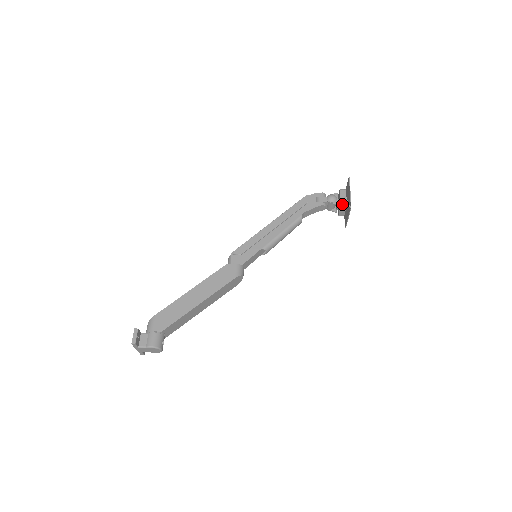
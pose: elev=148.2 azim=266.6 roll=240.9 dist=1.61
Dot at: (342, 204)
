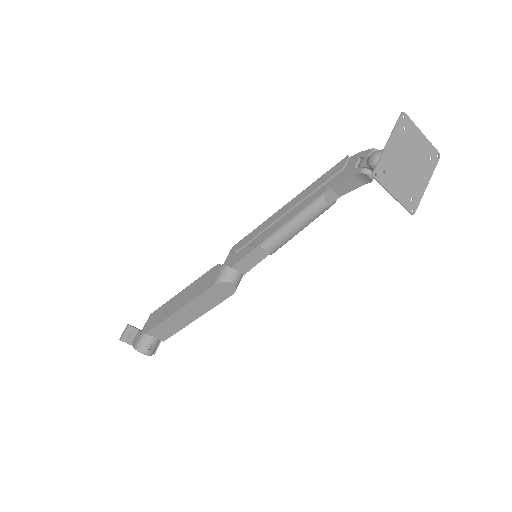
Dot at: occluded
